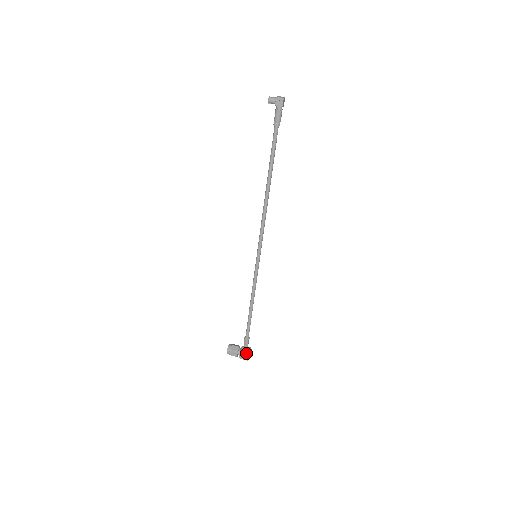
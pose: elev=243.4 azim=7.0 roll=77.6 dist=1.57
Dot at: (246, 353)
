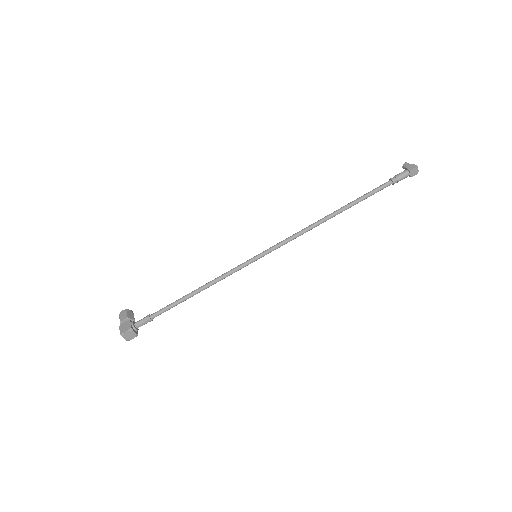
Dot at: (130, 325)
